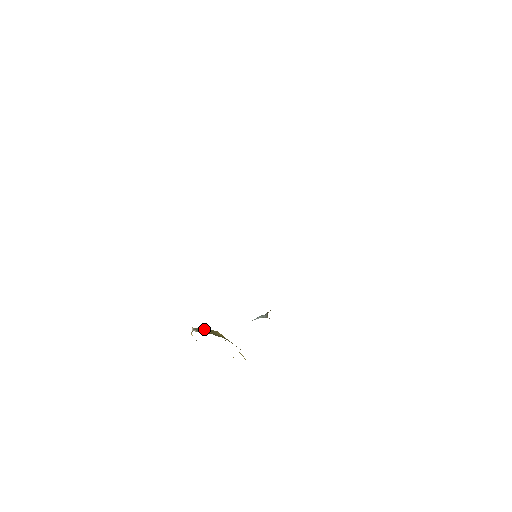
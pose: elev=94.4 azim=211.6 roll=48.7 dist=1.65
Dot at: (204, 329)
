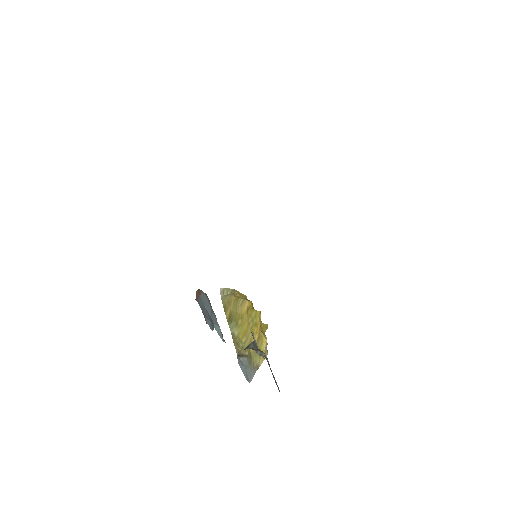
Dot at: (230, 296)
